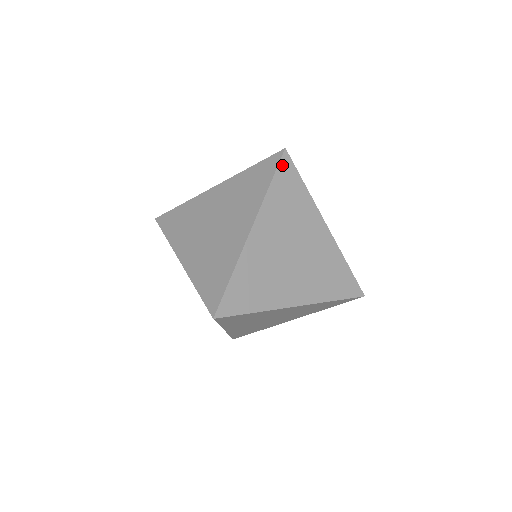
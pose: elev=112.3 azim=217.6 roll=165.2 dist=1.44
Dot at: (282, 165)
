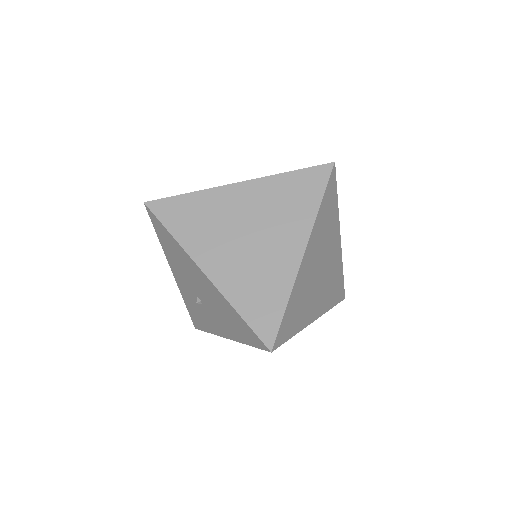
Dot at: (330, 181)
